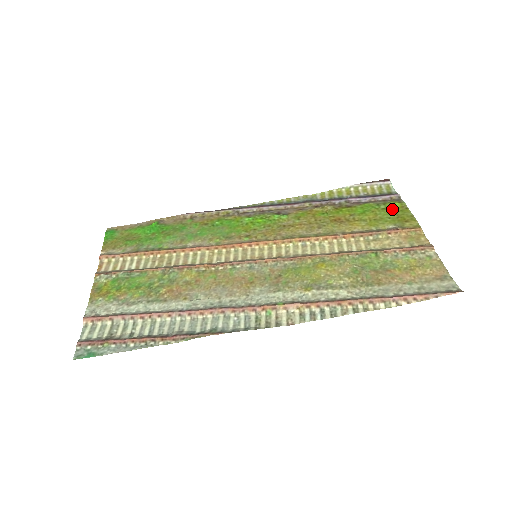
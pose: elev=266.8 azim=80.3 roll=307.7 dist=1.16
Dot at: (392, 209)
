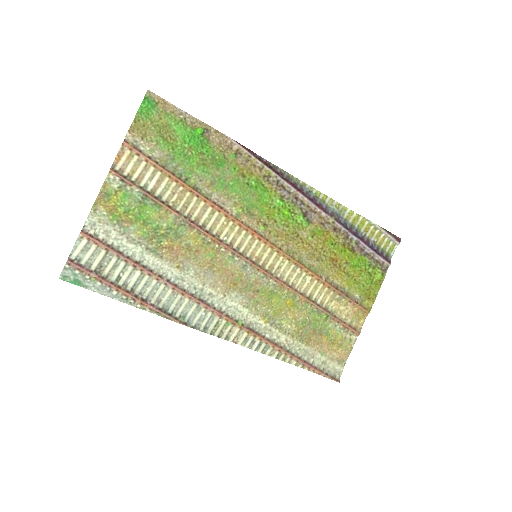
Dot at: (373, 278)
